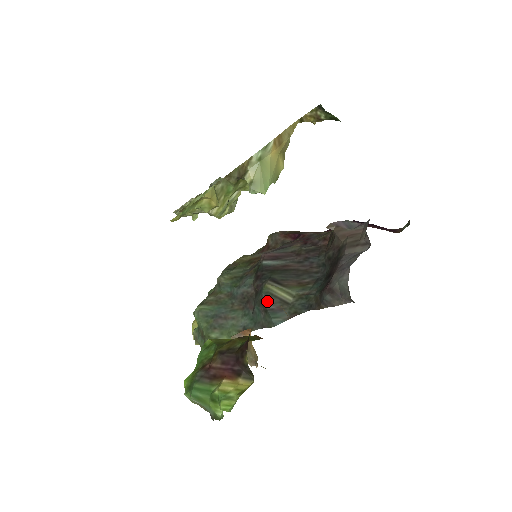
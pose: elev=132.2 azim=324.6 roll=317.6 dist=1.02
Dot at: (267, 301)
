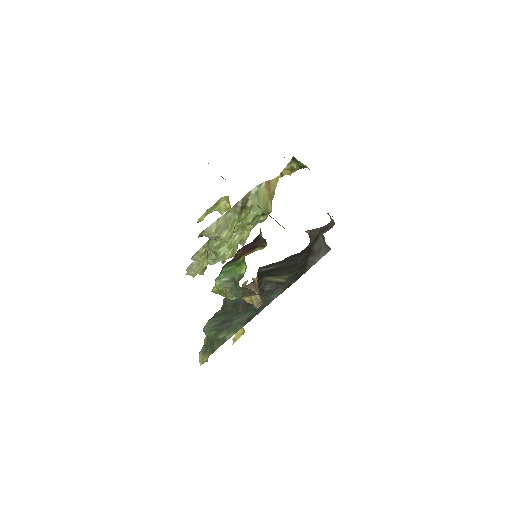
Dot at: (266, 286)
